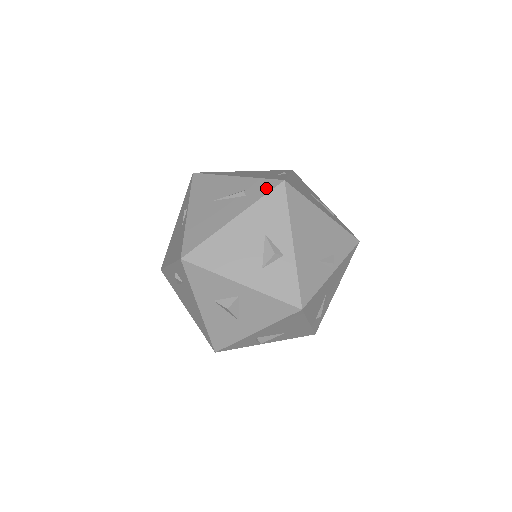
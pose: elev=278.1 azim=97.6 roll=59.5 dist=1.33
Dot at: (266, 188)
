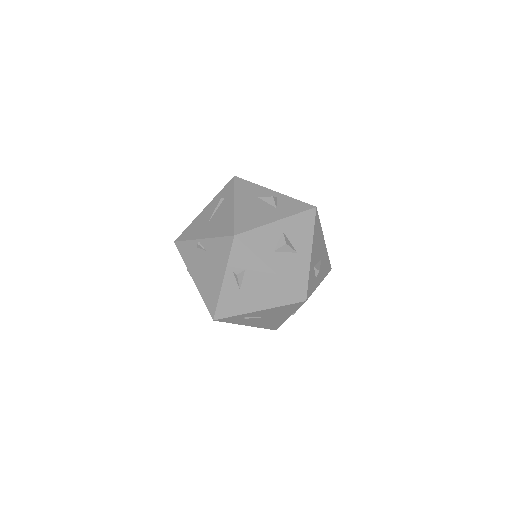
Dot at: (230, 186)
